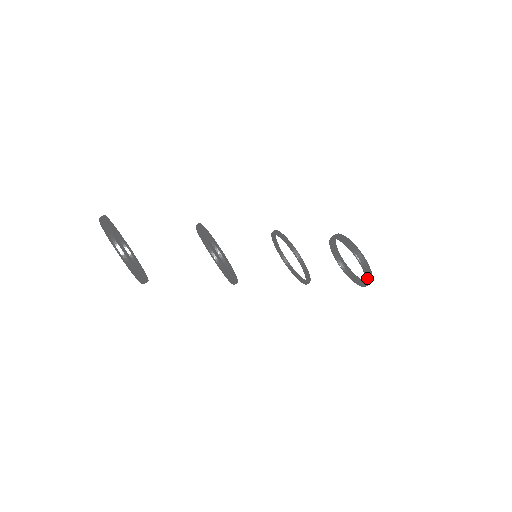
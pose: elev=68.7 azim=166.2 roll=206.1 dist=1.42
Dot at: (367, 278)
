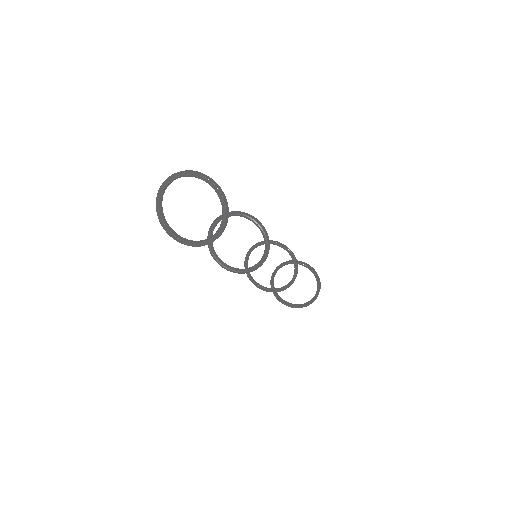
Dot at: (319, 282)
